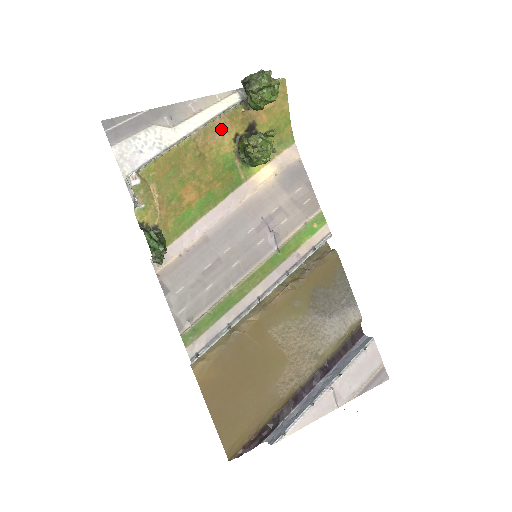
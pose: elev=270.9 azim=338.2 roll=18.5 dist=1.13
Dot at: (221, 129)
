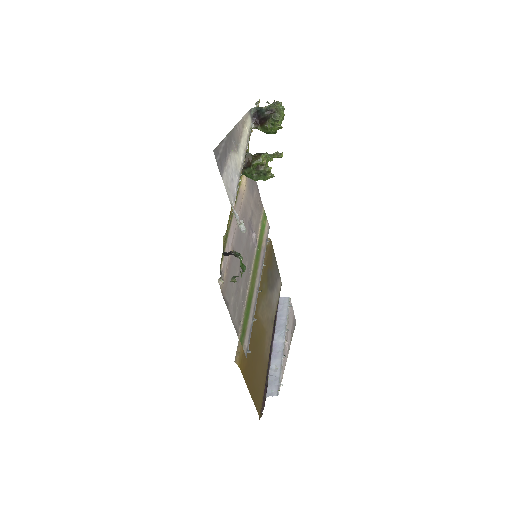
Dot at: occluded
